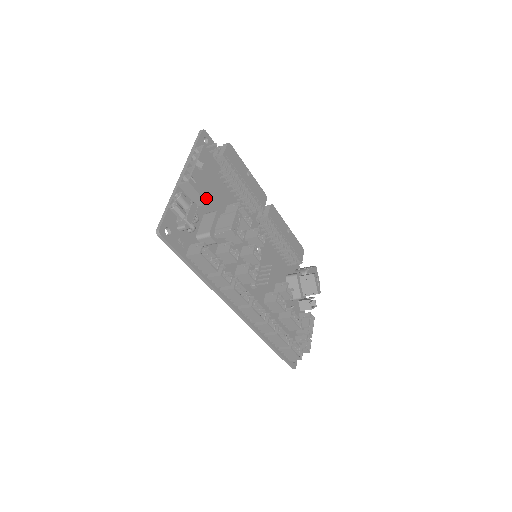
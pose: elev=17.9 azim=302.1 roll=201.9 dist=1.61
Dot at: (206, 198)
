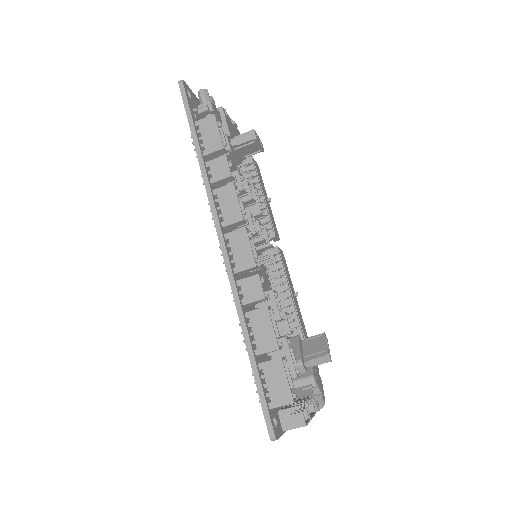
Dot at: (231, 134)
